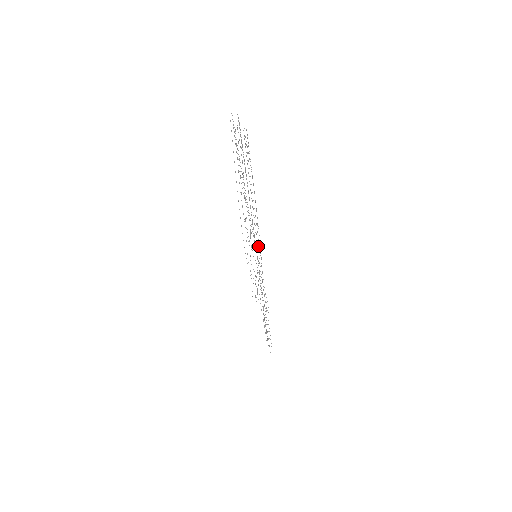
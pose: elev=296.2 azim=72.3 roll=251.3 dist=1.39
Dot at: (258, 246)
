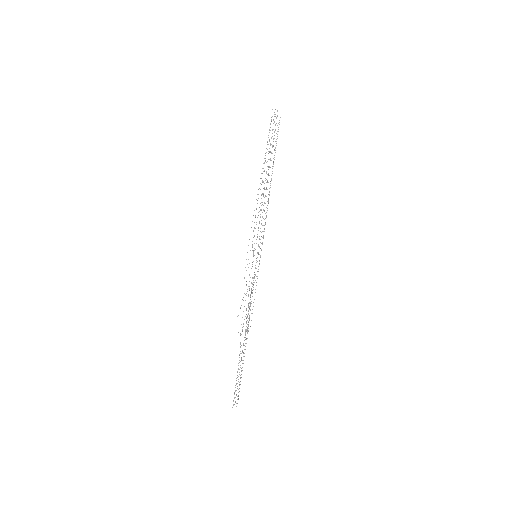
Dot at: occluded
